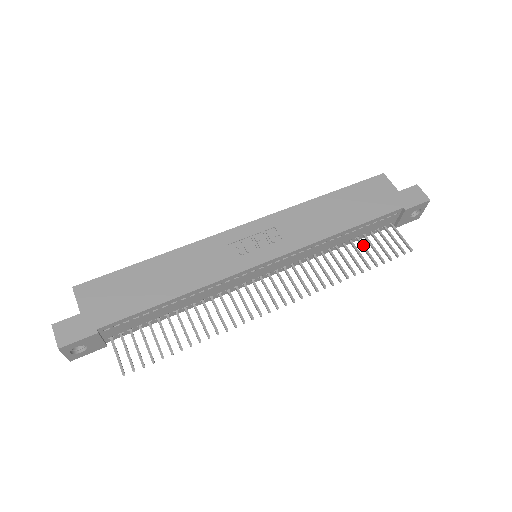
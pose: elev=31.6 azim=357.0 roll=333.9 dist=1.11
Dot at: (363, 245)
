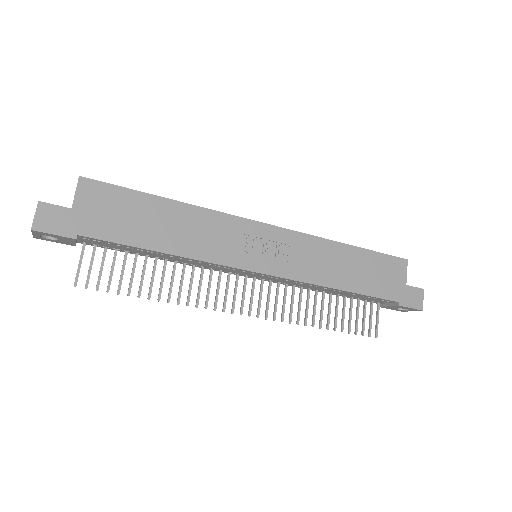
Dot at: (345, 306)
